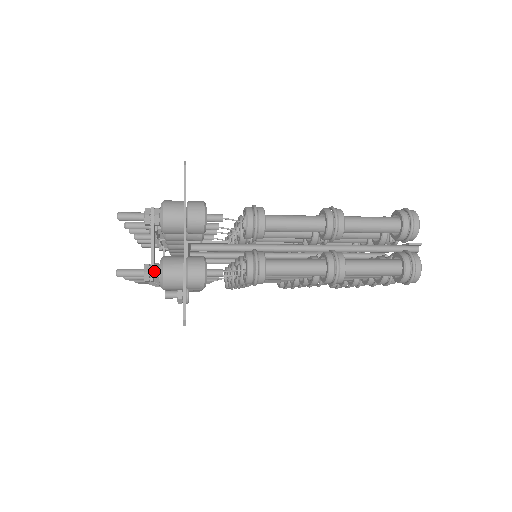
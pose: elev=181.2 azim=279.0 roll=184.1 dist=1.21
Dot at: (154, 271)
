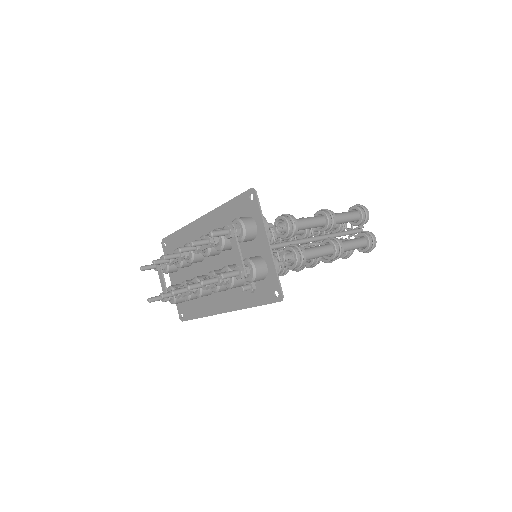
Dot at: (247, 269)
